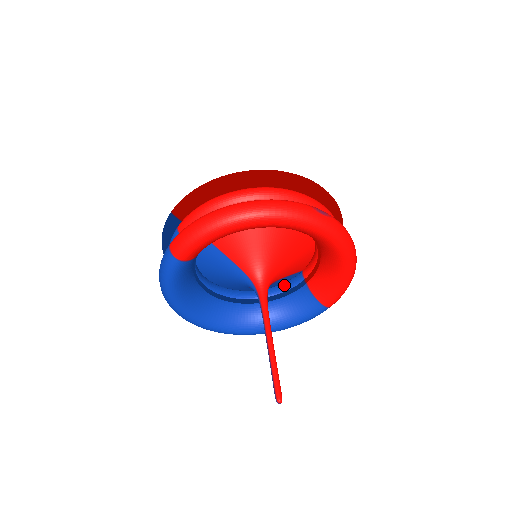
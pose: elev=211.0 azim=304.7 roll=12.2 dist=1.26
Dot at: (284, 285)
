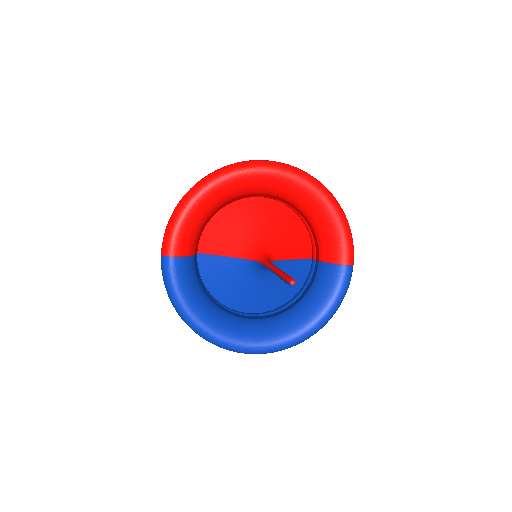
Dot at: (305, 282)
